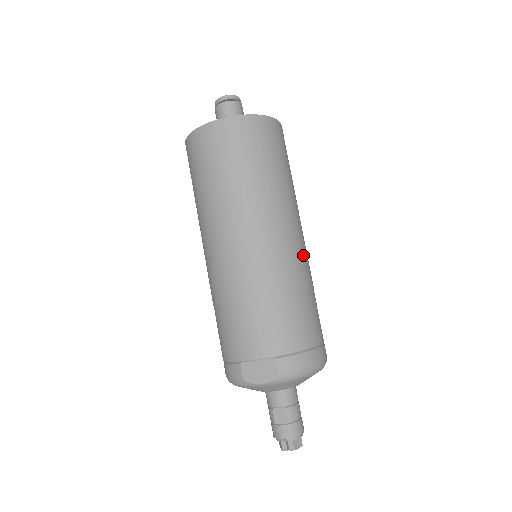
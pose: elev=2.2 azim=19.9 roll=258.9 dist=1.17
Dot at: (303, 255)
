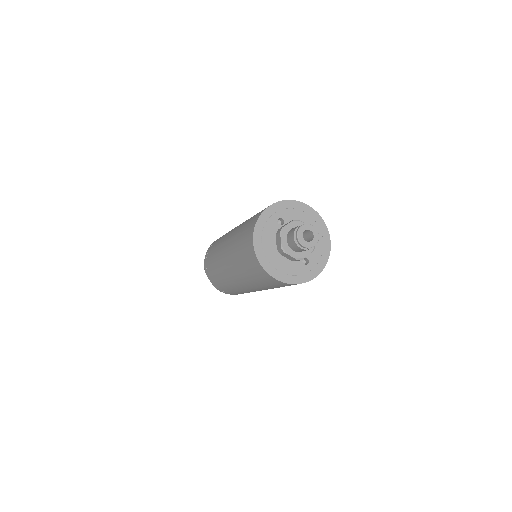
Dot at: occluded
